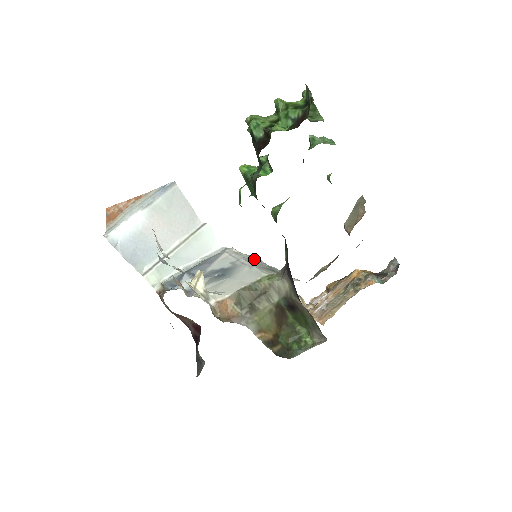
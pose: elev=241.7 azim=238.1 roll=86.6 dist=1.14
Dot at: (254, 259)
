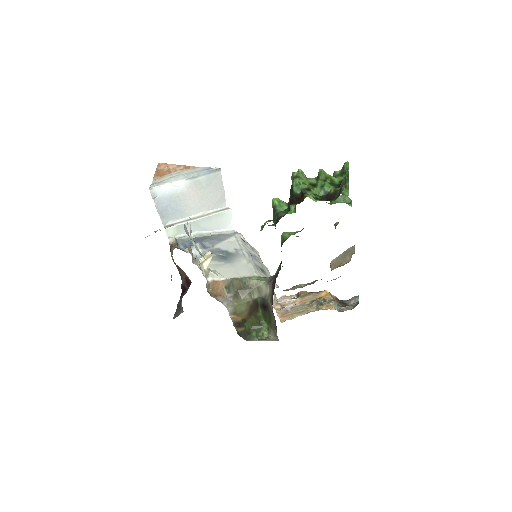
Dot at: (254, 252)
